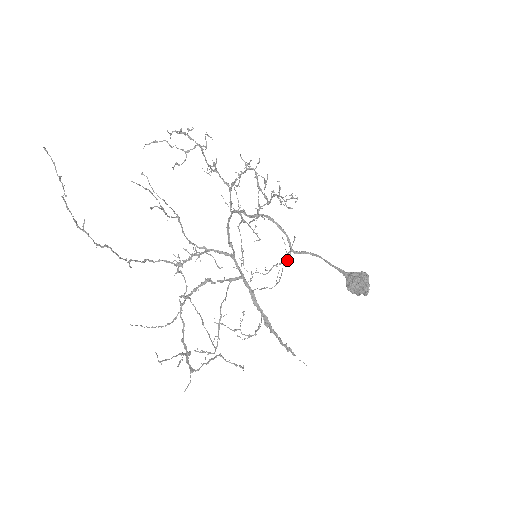
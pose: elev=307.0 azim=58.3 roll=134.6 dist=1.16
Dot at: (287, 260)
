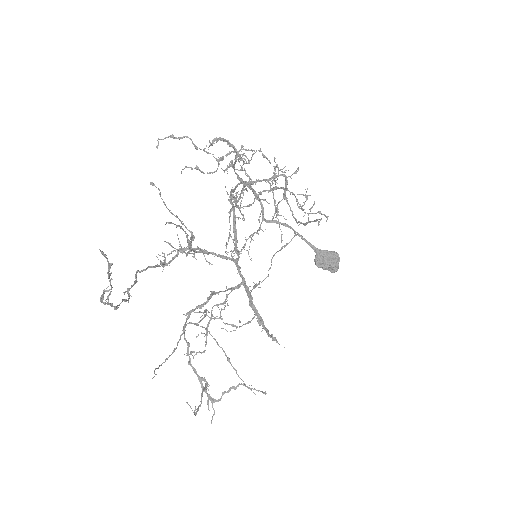
Dot at: (259, 230)
